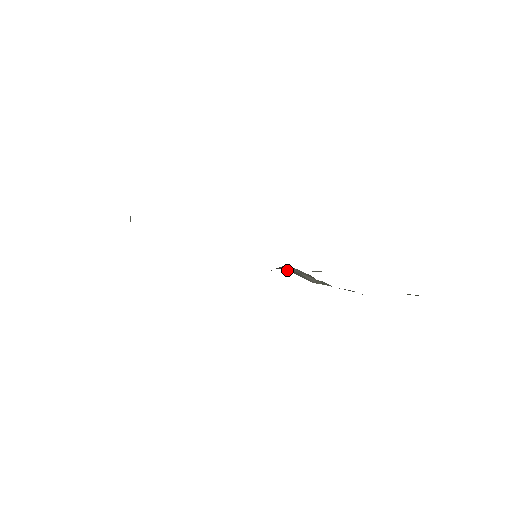
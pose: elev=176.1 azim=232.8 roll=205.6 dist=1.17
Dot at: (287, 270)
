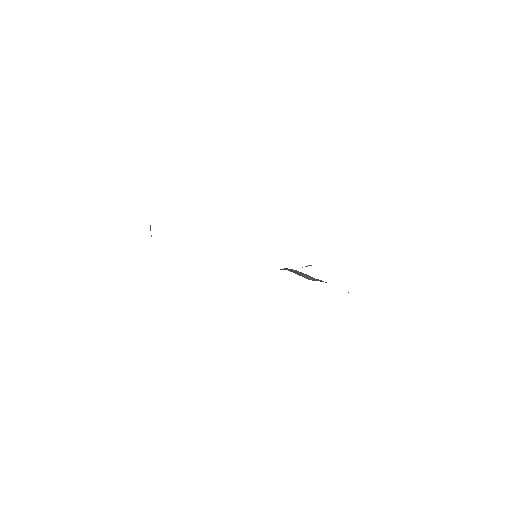
Dot at: occluded
